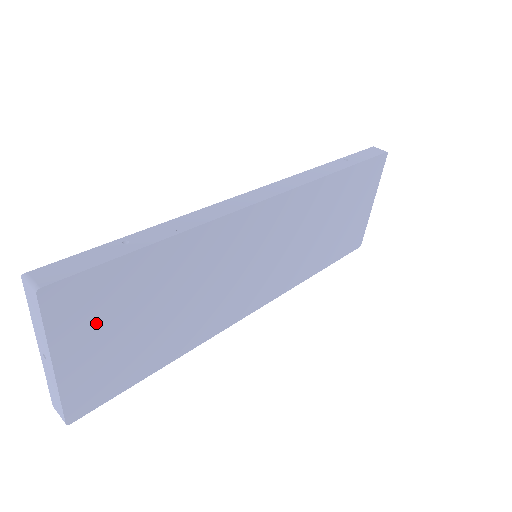
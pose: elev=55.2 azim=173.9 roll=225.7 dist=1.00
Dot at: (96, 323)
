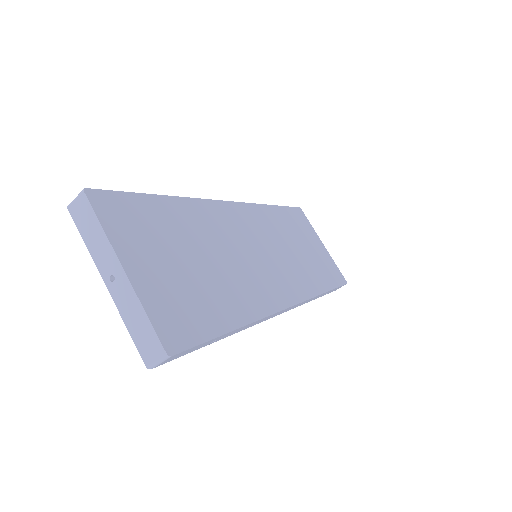
Dot at: (144, 243)
